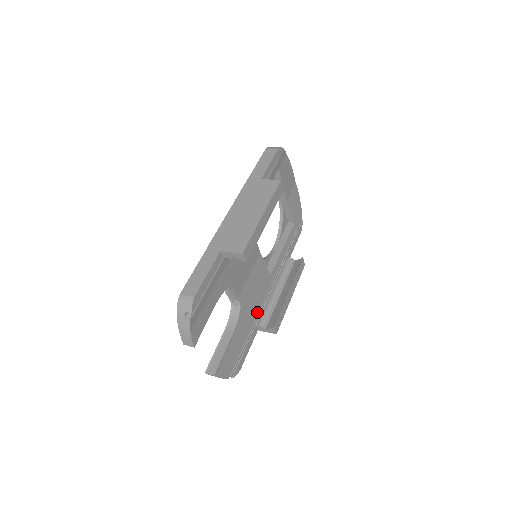
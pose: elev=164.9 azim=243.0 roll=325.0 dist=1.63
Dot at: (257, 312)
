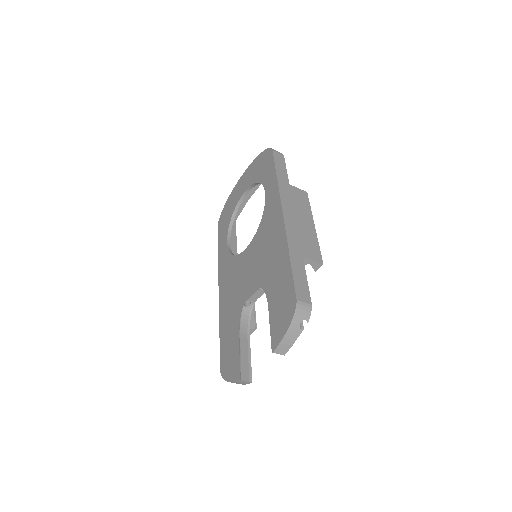
Dot at: occluded
